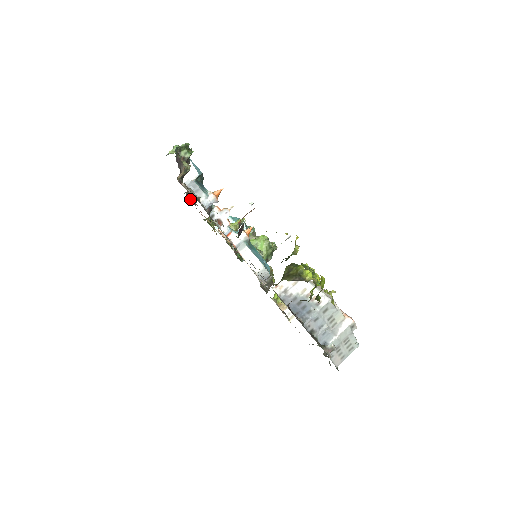
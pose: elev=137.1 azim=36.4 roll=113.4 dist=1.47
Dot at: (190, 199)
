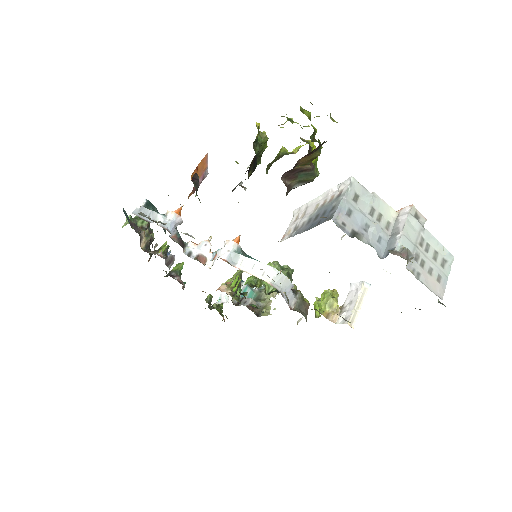
Dot at: occluded
